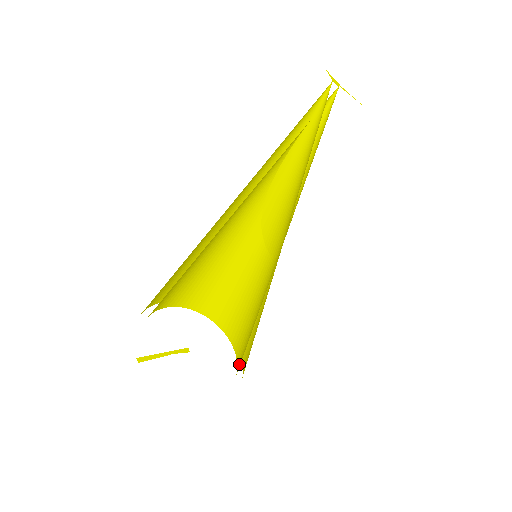
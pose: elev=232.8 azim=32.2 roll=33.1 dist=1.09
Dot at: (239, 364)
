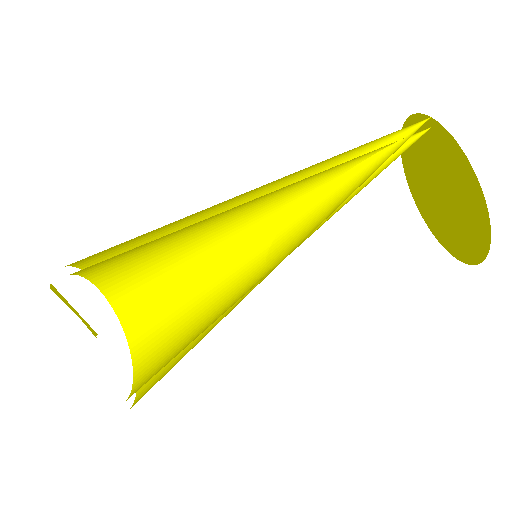
Dot at: (137, 390)
